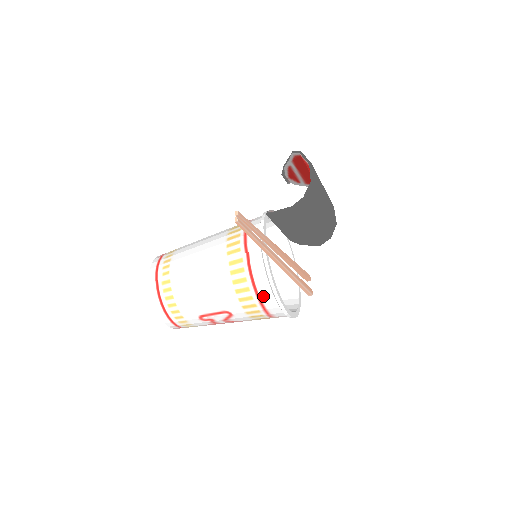
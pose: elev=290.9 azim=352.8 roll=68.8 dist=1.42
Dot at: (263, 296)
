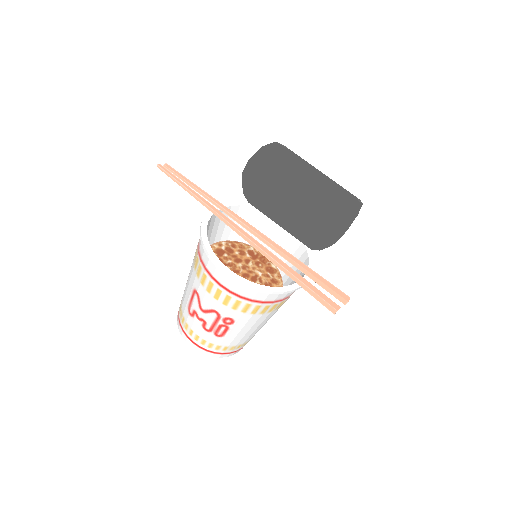
Dot at: (201, 250)
